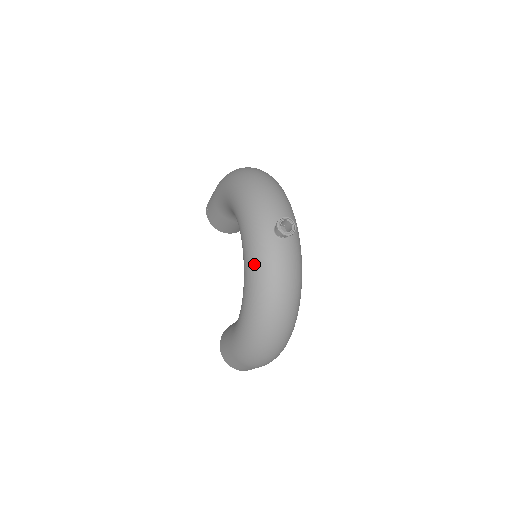
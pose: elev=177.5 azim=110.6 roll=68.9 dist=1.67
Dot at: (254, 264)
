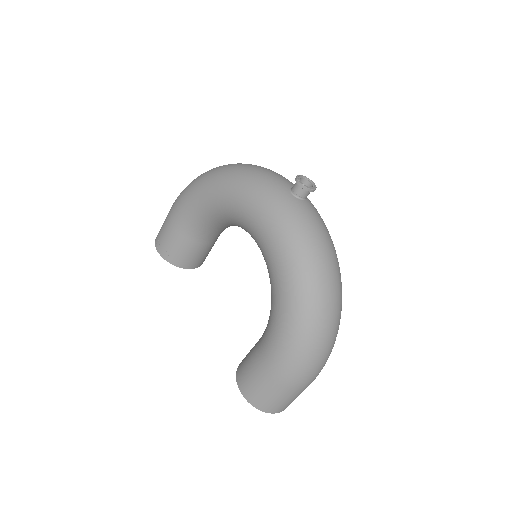
Dot at: (285, 233)
